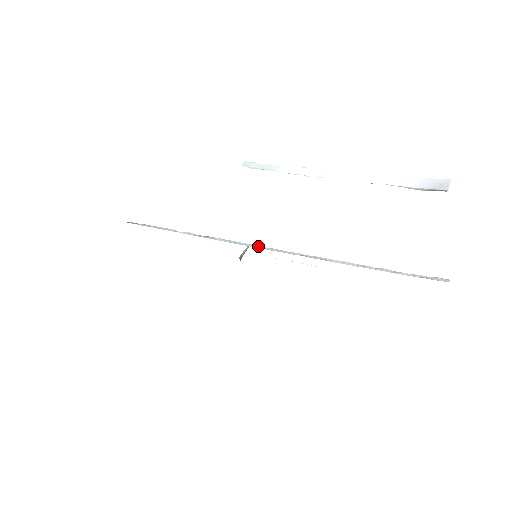
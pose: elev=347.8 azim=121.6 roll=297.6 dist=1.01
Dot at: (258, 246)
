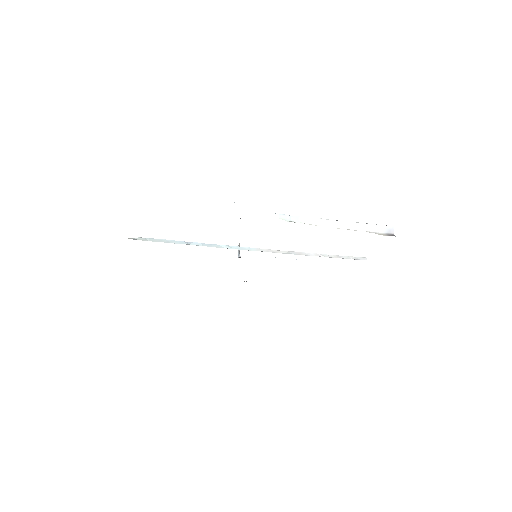
Dot at: (256, 249)
